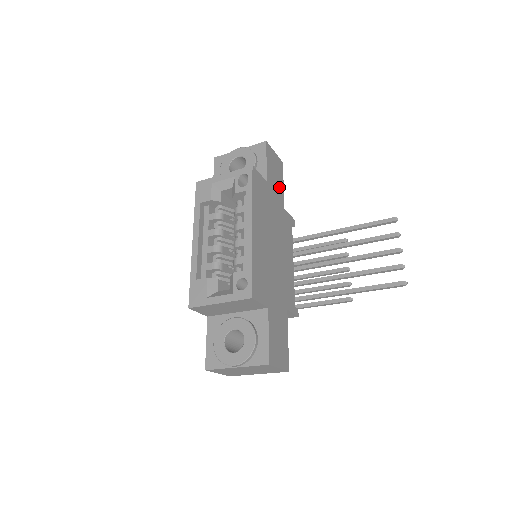
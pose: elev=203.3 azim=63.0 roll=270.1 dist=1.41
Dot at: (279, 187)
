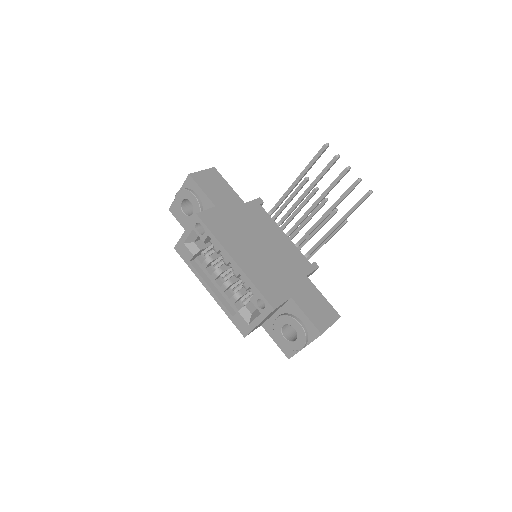
Dot at: (228, 193)
